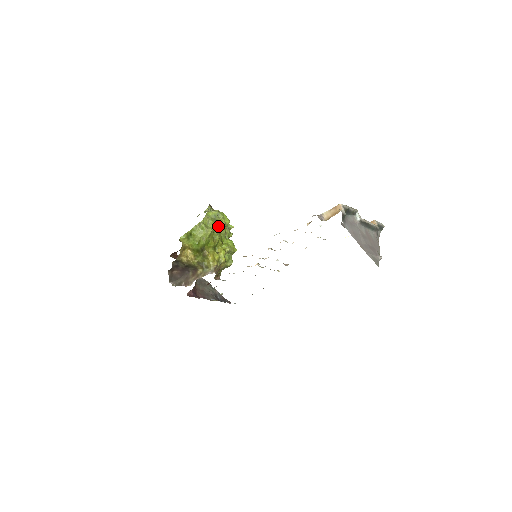
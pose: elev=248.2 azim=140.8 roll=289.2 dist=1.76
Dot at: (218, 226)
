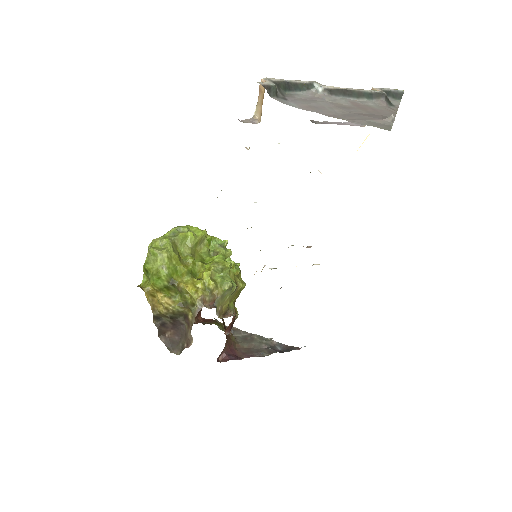
Dot at: (185, 244)
